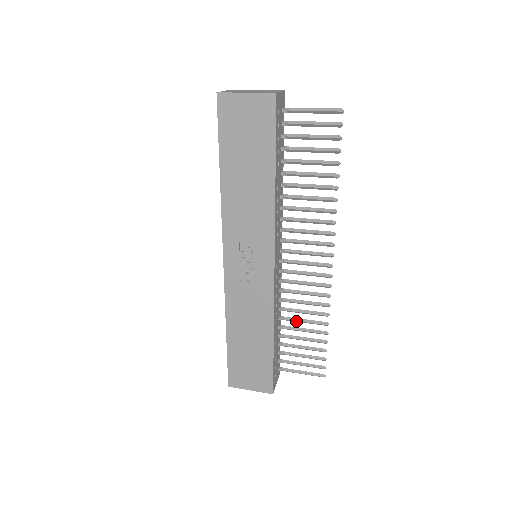
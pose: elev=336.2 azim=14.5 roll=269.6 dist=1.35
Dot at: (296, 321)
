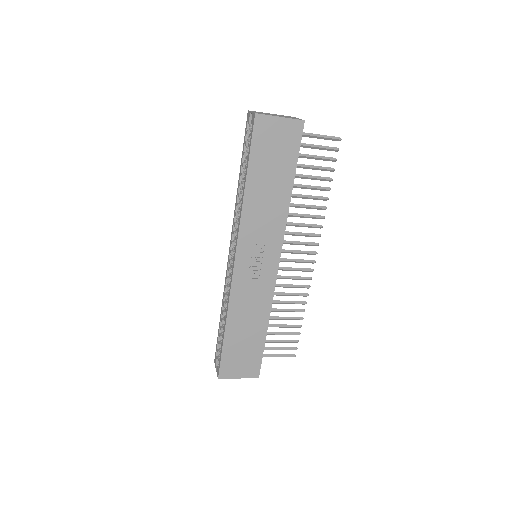
Dot at: (279, 311)
